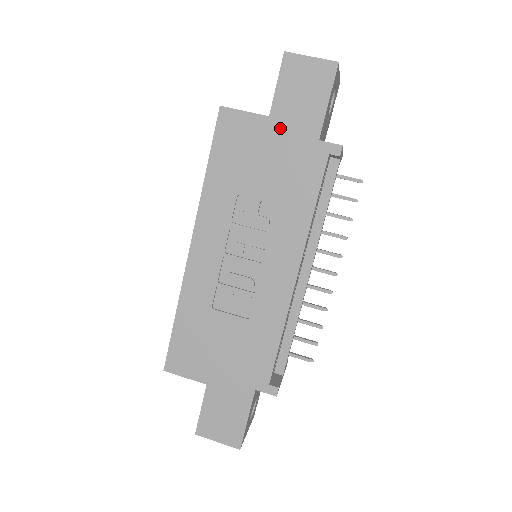
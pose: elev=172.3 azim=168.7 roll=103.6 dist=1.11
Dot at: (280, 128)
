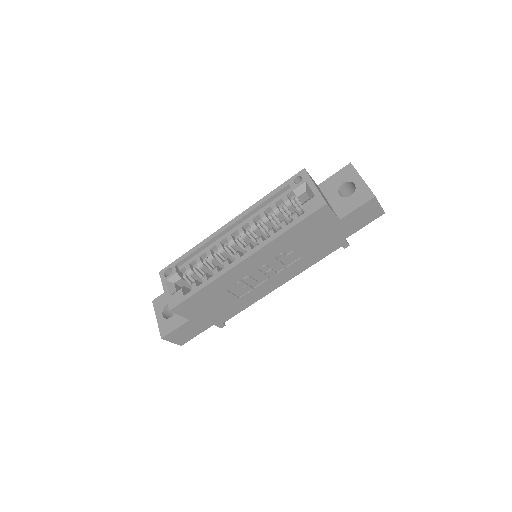
Dot at: (338, 227)
